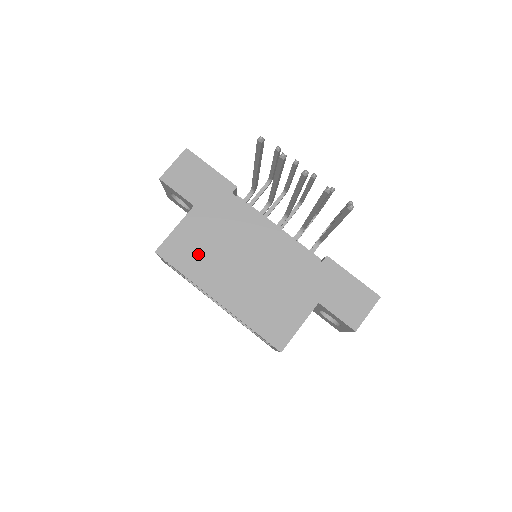
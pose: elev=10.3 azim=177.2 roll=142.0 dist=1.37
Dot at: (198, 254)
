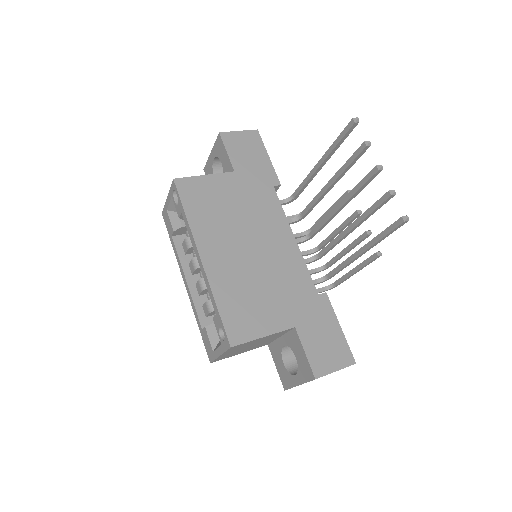
Dot at: (211, 208)
